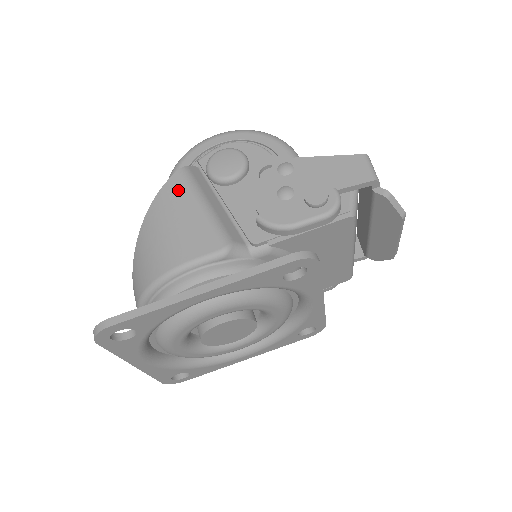
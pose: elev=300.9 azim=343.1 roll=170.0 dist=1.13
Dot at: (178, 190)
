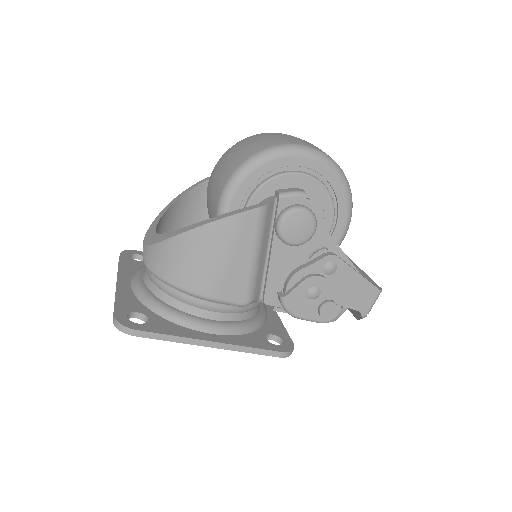
Dot at: (246, 229)
